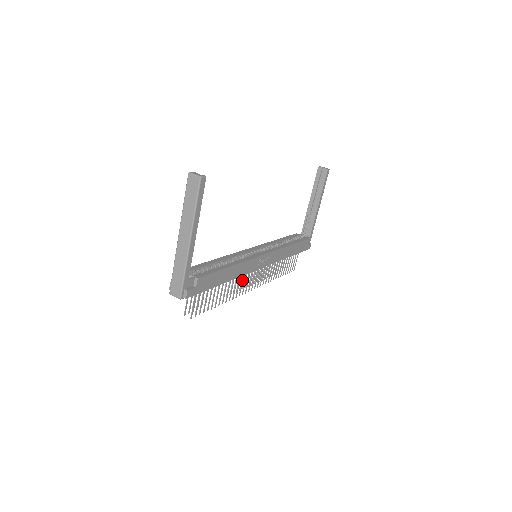
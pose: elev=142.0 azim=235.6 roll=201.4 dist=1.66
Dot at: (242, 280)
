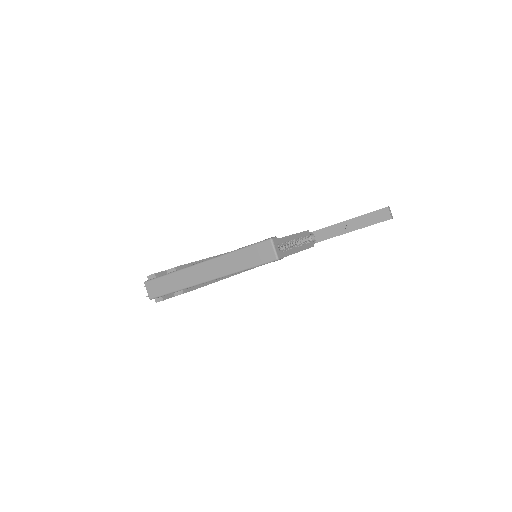
Dot at: occluded
